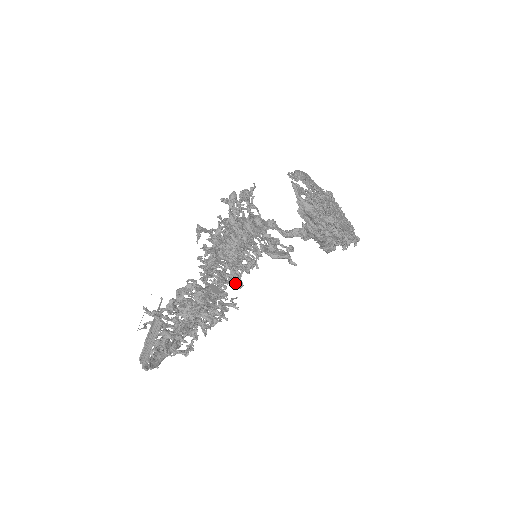
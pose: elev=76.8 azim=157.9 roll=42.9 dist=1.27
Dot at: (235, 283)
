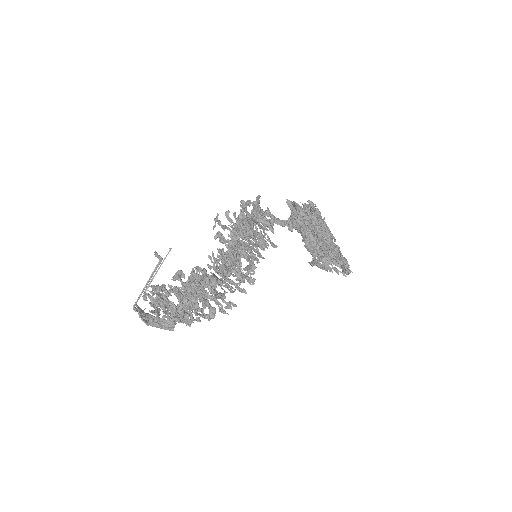
Dot at: (232, 267)
